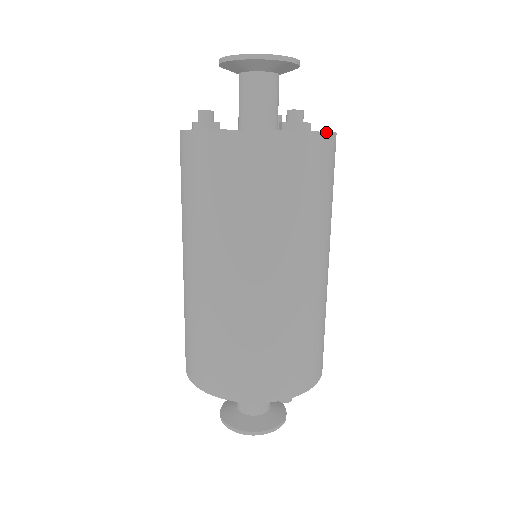
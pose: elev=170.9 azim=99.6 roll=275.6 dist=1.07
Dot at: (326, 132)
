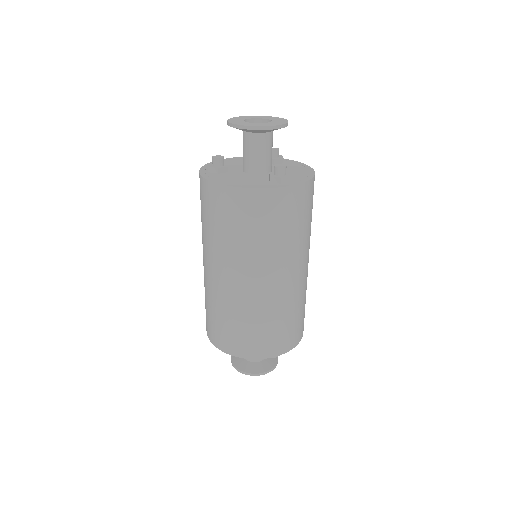
Dot at: (302, 183)
